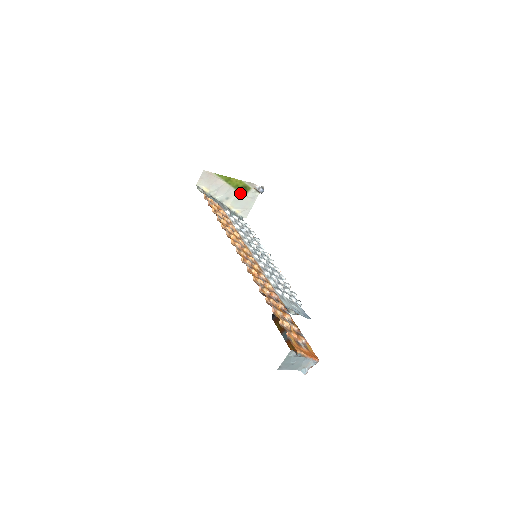
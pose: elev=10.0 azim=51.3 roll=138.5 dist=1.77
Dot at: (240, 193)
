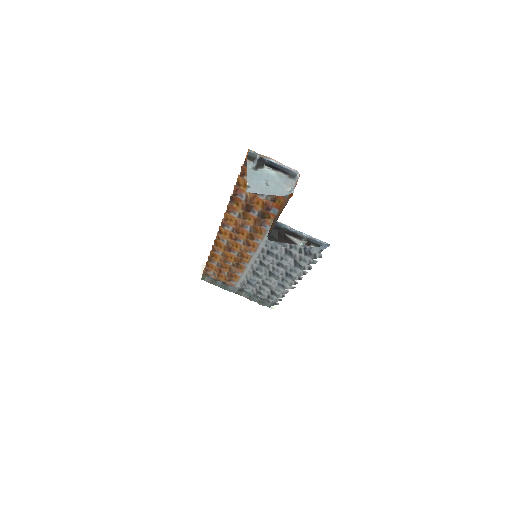
Dot at: occluded
